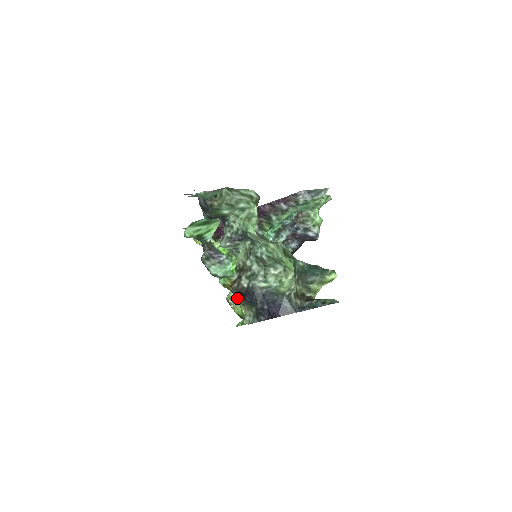
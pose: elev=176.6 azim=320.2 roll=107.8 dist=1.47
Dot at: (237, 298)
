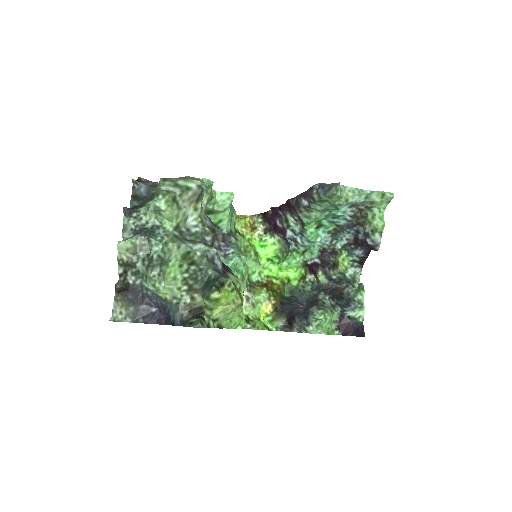
Dot at: (251, 299)
